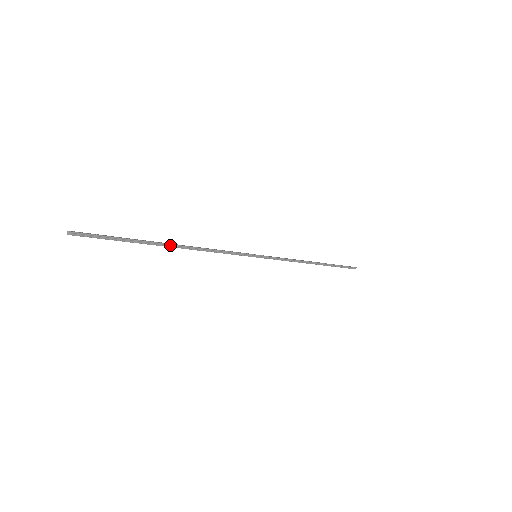
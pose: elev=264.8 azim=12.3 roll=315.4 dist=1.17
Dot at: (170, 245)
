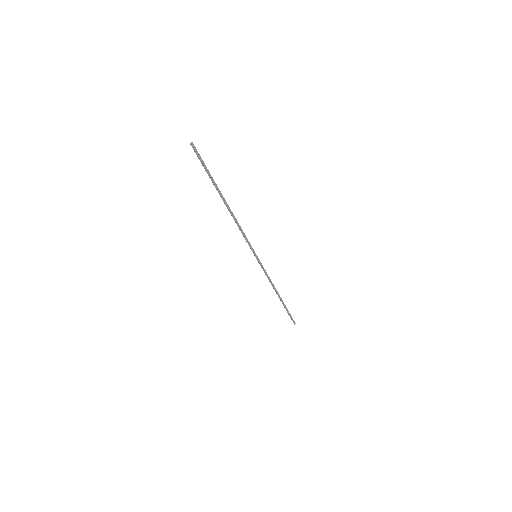
Dot at: (226, 202)
